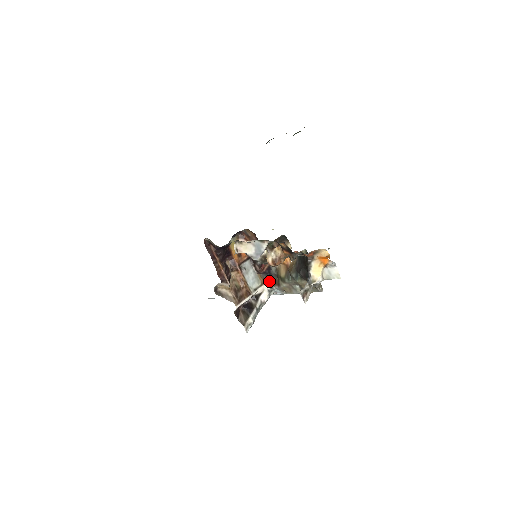
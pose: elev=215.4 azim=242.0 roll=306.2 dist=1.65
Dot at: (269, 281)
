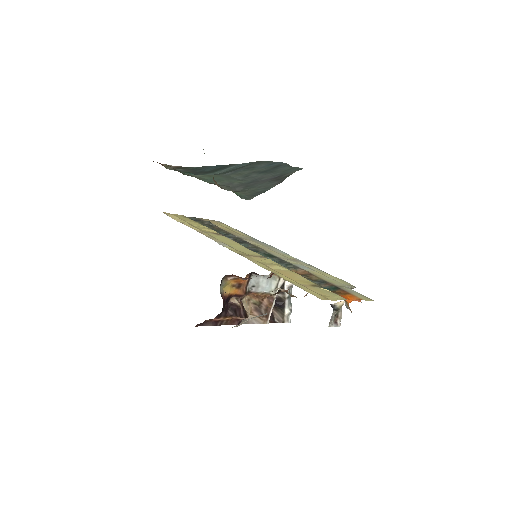
Dot at: occluded
